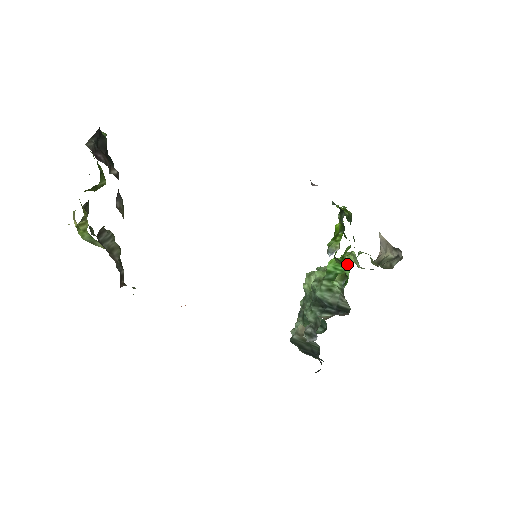
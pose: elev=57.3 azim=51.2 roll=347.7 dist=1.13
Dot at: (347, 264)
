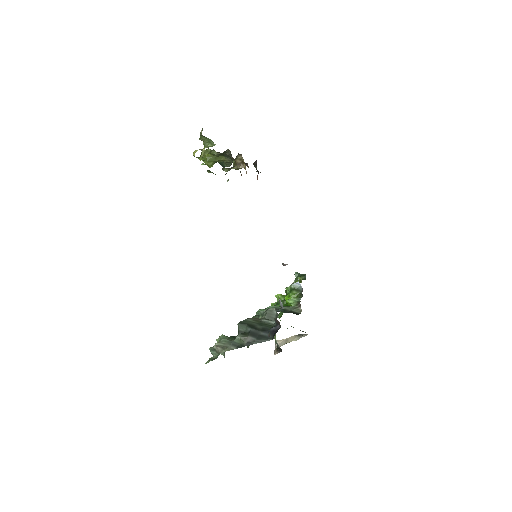
Dot at: occluded
